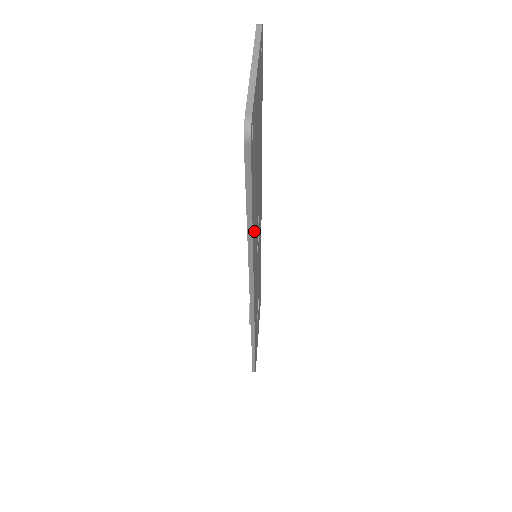
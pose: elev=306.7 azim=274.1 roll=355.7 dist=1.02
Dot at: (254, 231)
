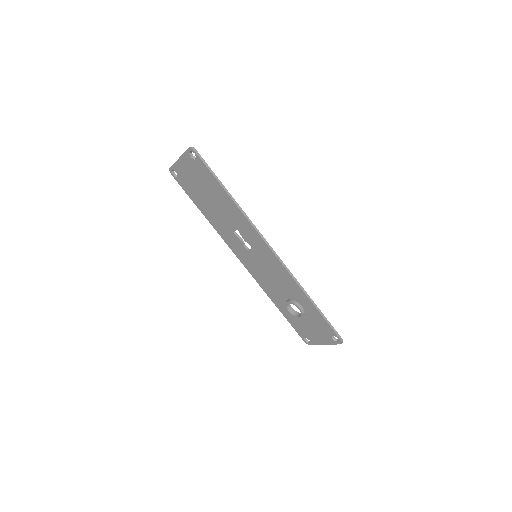
Dot at: (233, 206)
